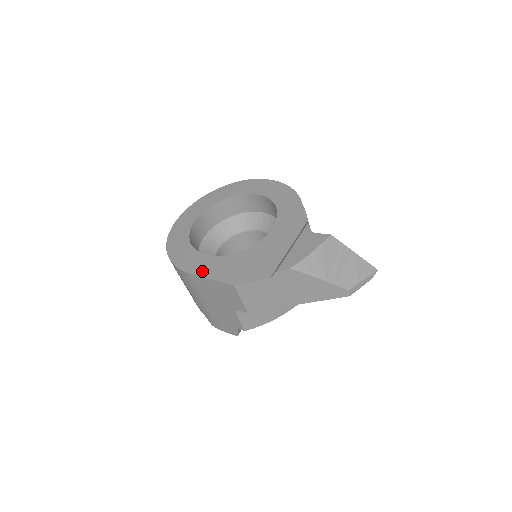
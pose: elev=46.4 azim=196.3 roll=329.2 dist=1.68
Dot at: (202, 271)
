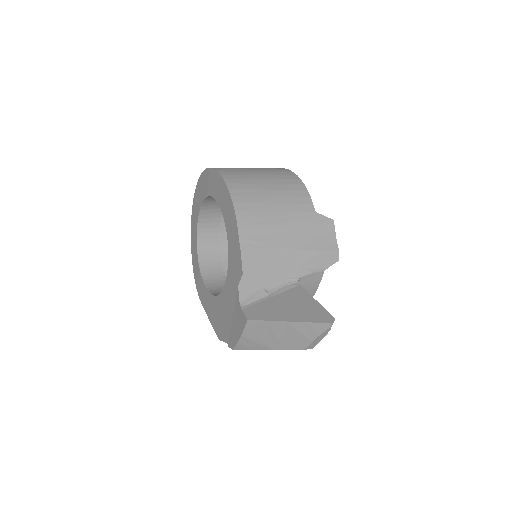
Dot at: (206, 308)
